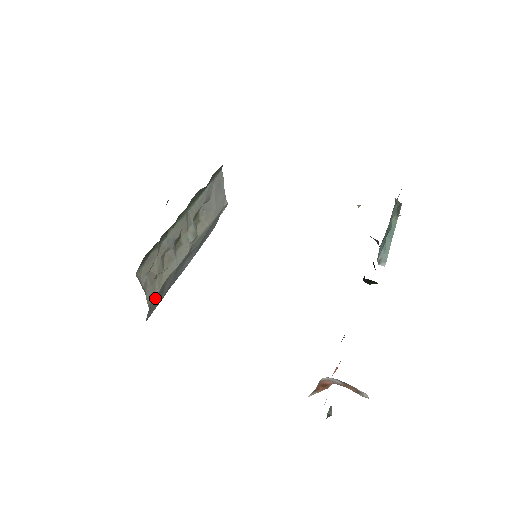
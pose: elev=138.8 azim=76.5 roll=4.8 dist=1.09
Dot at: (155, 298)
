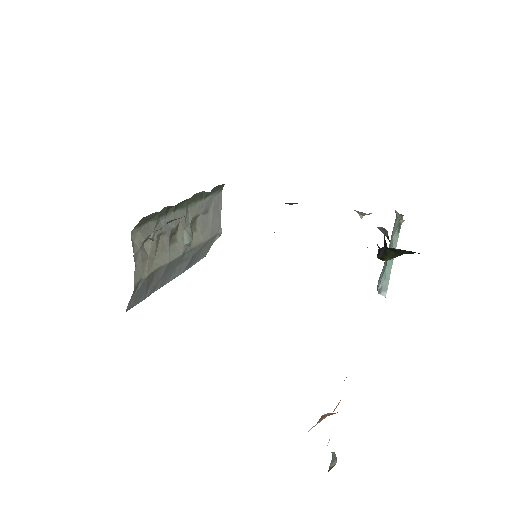
Dot at: (142, 283)
